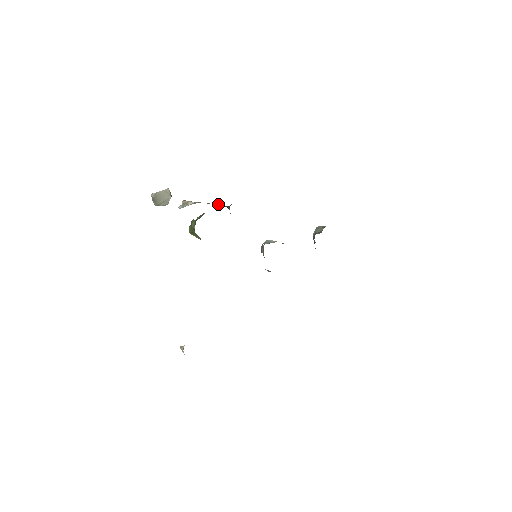
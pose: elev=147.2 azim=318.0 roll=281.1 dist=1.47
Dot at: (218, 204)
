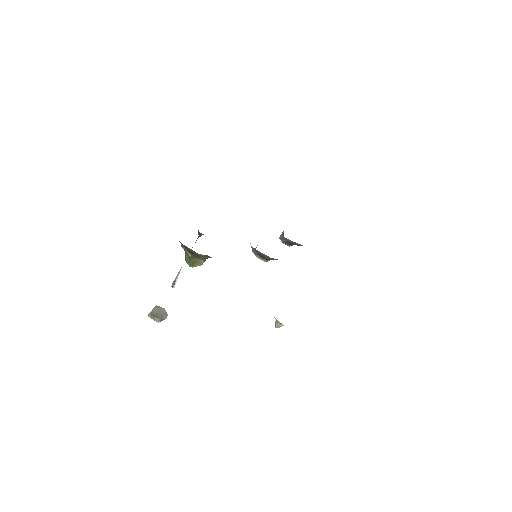
Dot at: (192, 247)
